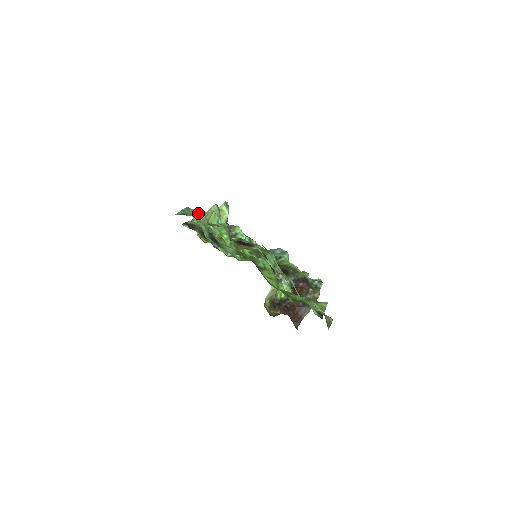
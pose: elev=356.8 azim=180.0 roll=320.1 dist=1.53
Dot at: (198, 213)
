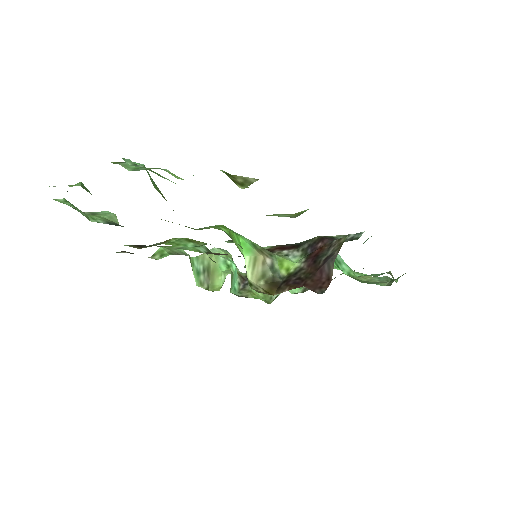
Dot at: (99, 214)
